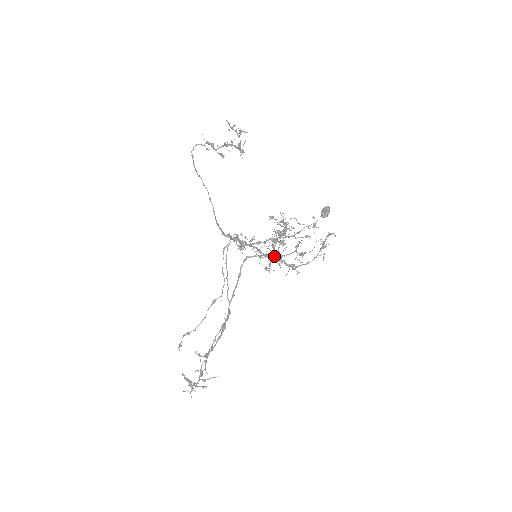
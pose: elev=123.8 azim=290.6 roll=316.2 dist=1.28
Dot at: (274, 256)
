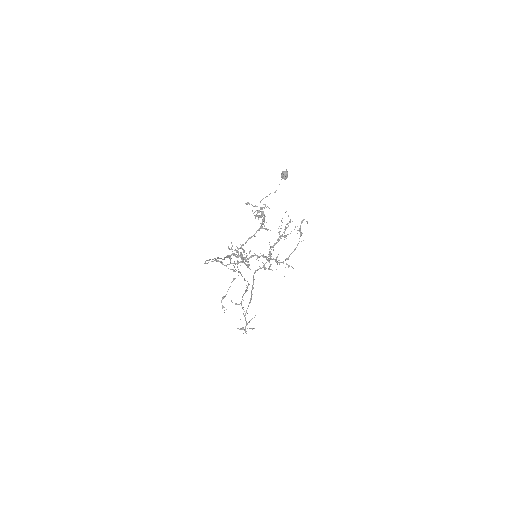
Dot at: (269, 252)
